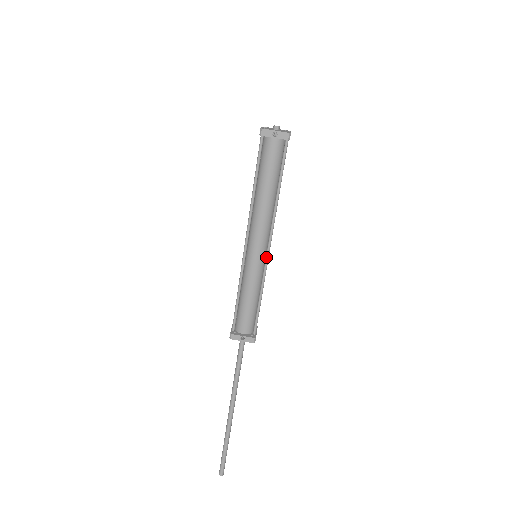
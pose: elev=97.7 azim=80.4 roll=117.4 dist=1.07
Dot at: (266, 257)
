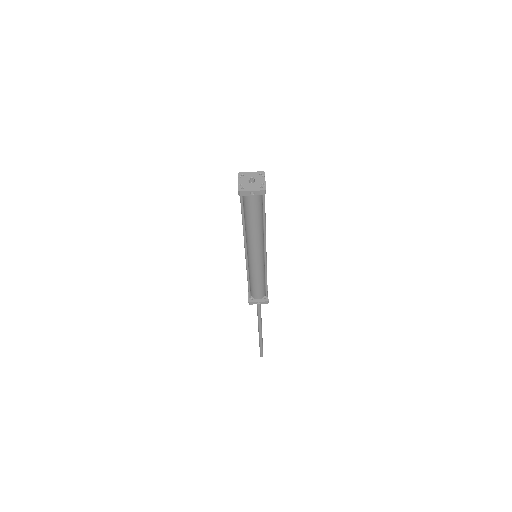
Dot at: (264, 259)
